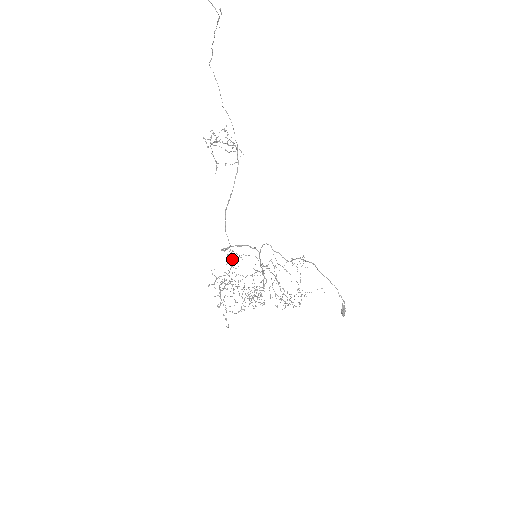
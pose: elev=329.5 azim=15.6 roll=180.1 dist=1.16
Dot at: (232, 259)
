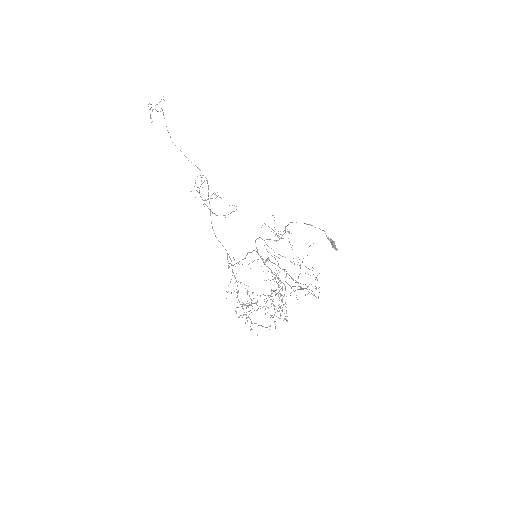
Dot at: (230, 259)
